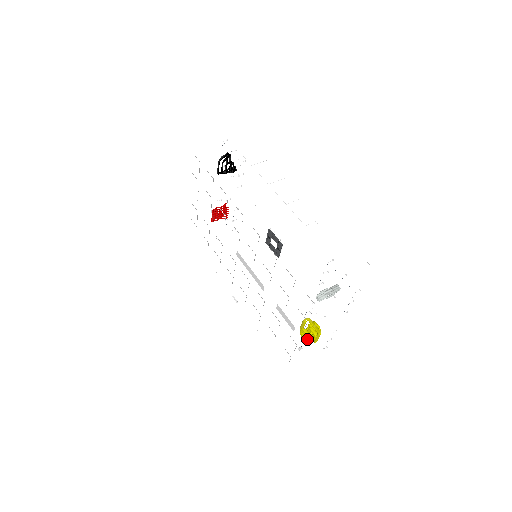
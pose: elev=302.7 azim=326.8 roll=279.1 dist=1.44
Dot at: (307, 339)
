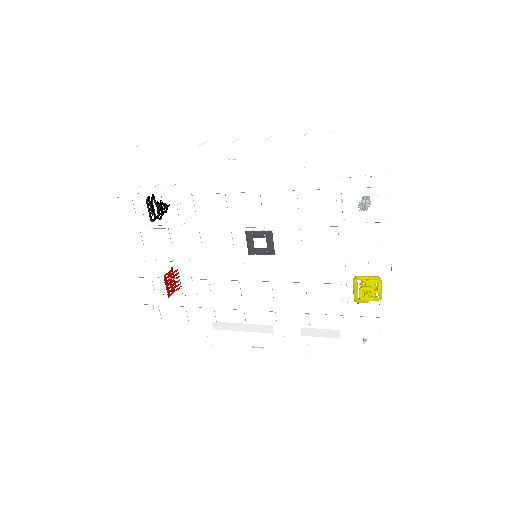
Dot at: (373, 297)
